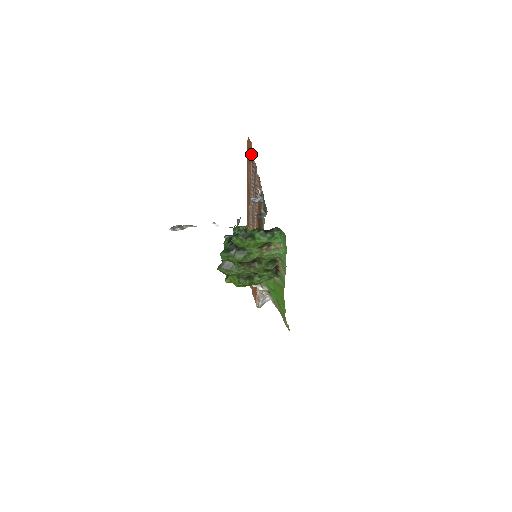
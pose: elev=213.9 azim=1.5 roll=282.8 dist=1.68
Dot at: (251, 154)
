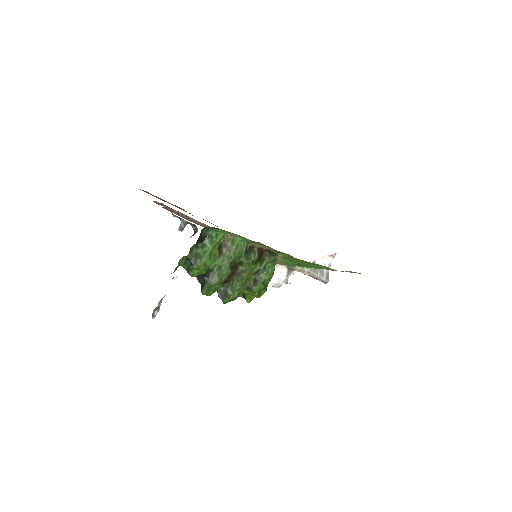
Dot at: occluded
